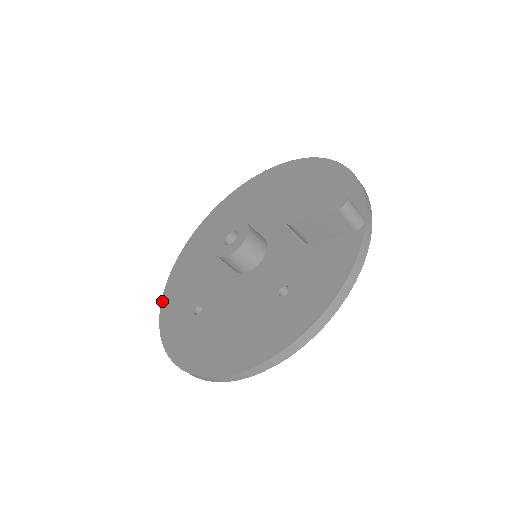
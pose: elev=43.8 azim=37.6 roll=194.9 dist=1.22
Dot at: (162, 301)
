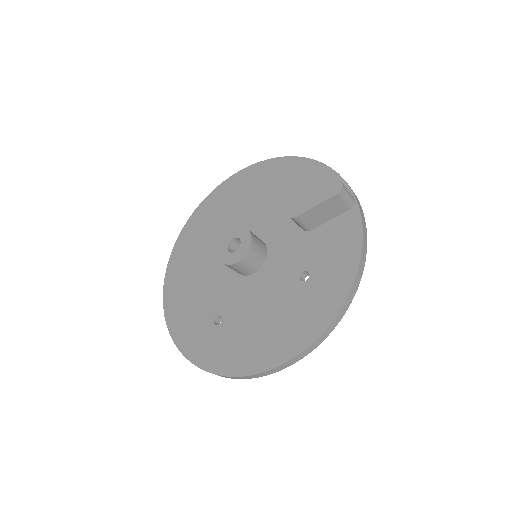
Dot at: (168, 326)
